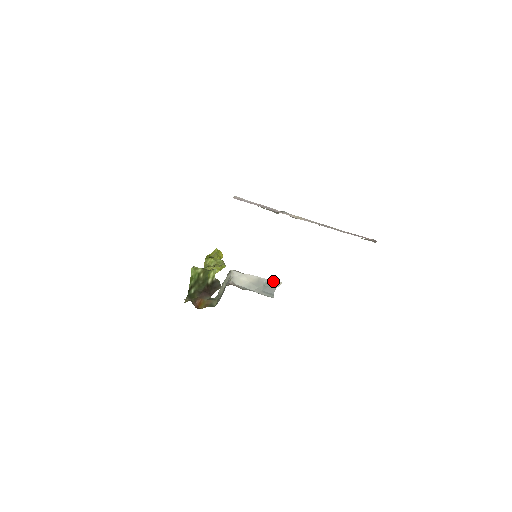
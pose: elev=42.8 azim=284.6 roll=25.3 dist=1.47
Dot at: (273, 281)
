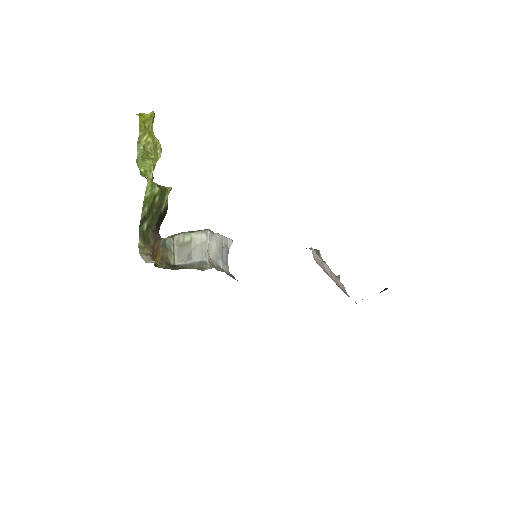
Dot at: (228, 239)
